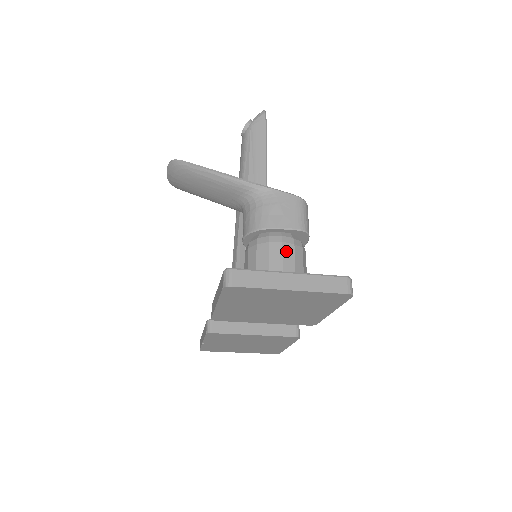
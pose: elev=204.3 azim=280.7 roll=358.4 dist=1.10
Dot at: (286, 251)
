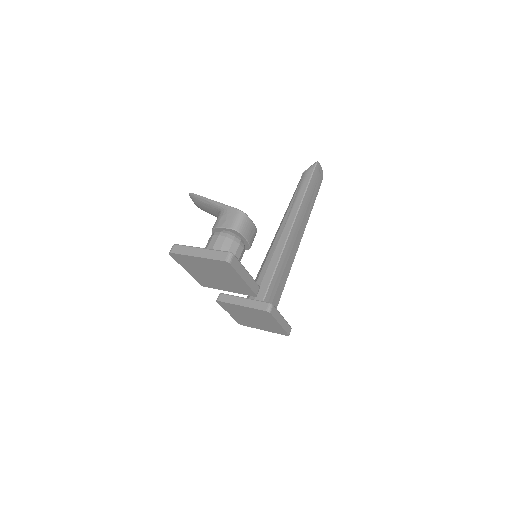
Dot at: (219, 240)
